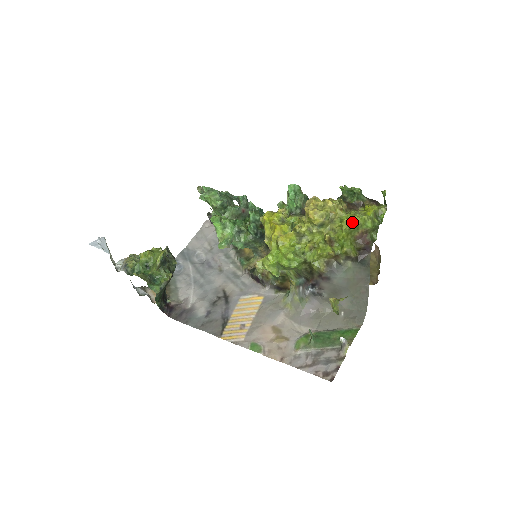
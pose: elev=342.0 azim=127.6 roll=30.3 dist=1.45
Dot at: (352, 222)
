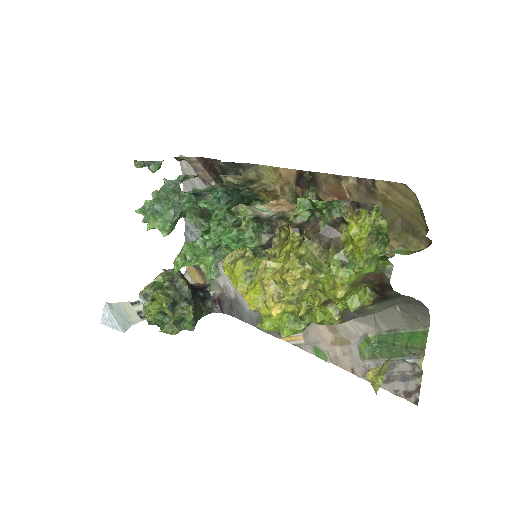
Dot at: (338, 296)
